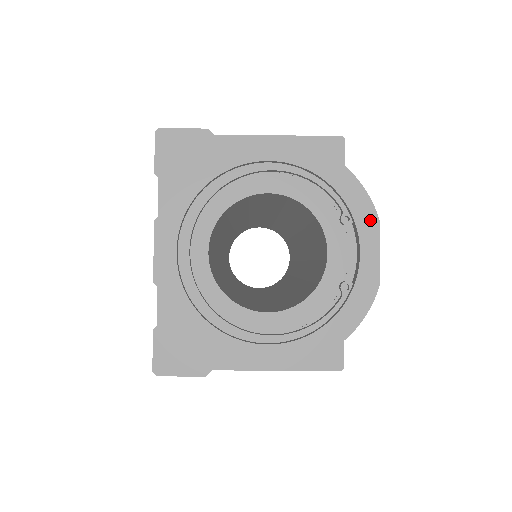
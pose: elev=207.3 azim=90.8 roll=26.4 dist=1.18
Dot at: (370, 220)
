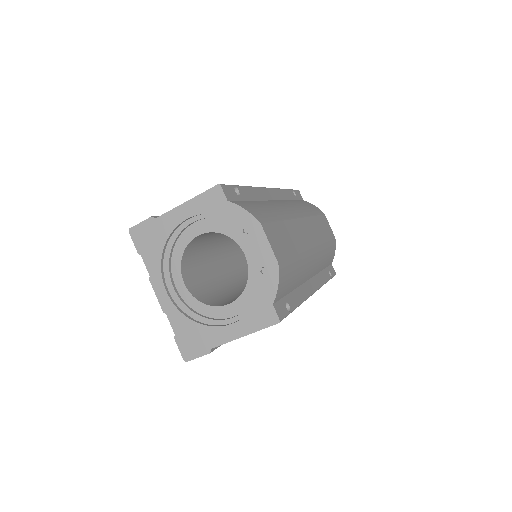
Dot at: (255, 226)
